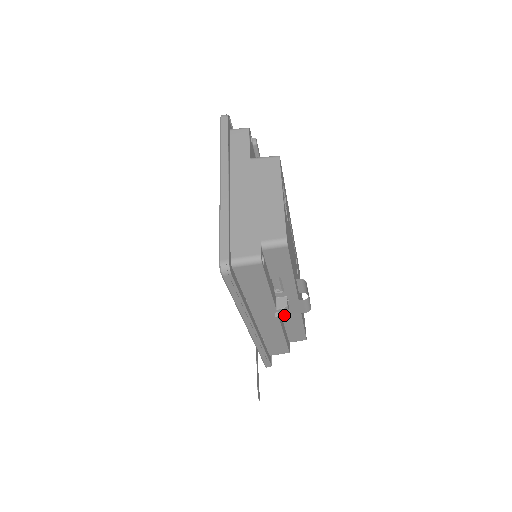
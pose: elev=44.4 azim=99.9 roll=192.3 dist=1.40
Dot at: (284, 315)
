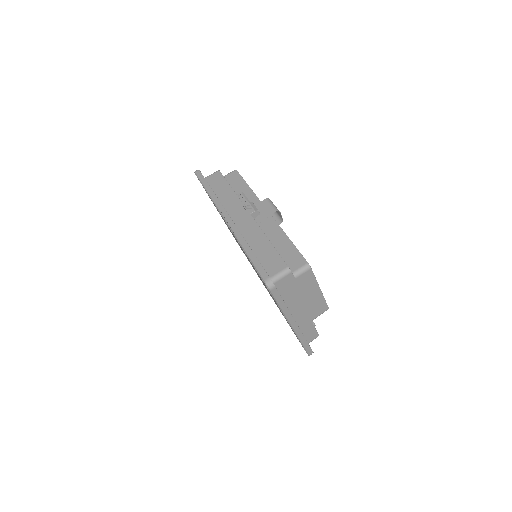
Dot at: (253, 209)
